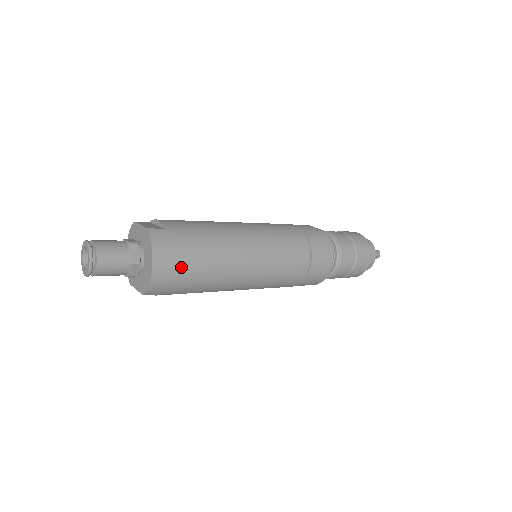
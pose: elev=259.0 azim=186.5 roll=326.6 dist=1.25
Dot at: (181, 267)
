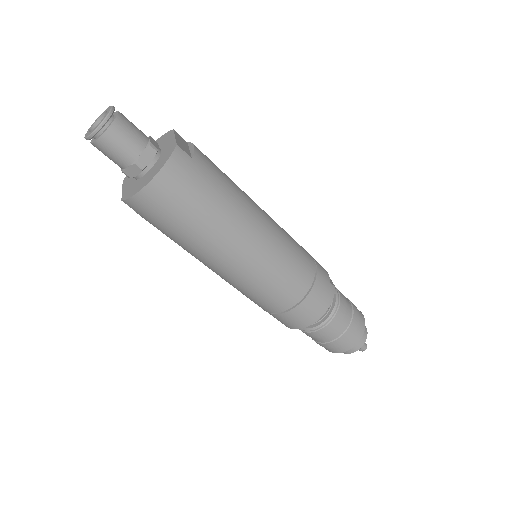
Dot at: (176, 206)
